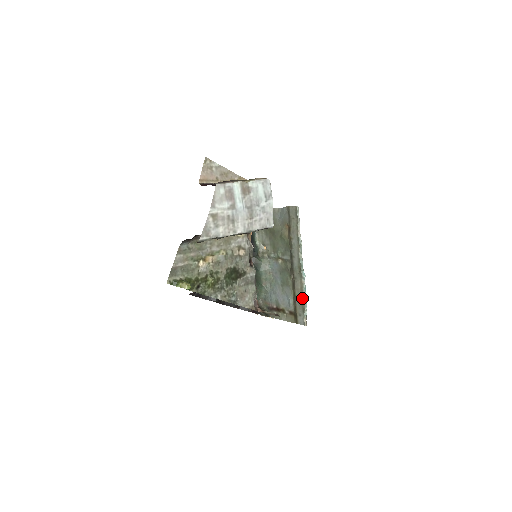
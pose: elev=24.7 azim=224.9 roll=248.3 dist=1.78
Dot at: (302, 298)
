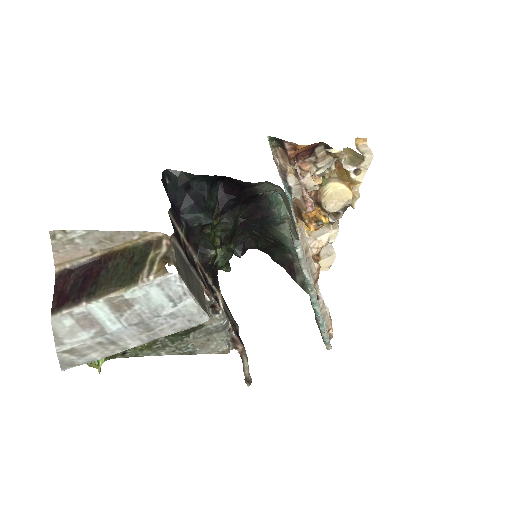
Dot at: (319, 329)
